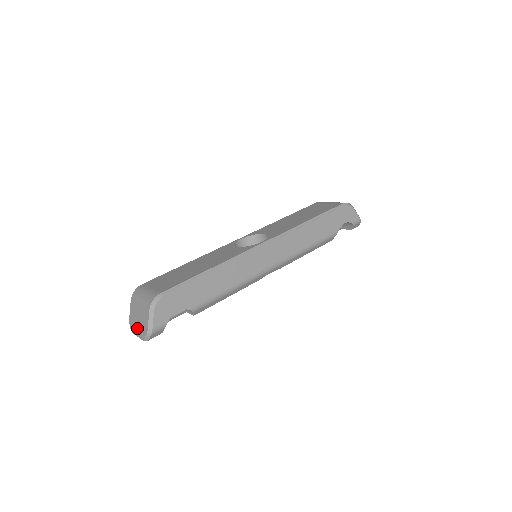
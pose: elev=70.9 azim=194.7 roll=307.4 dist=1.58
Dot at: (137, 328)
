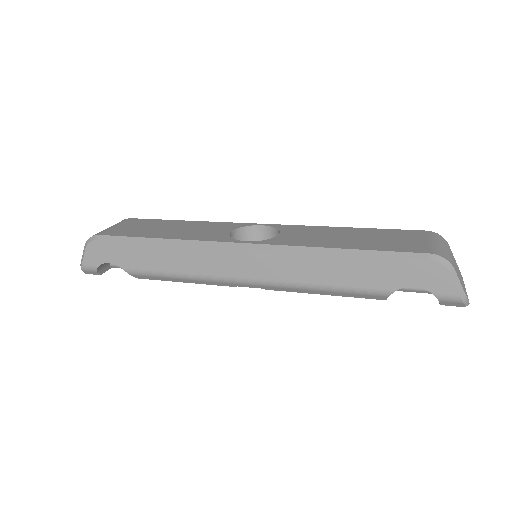
Dot at: occluded
